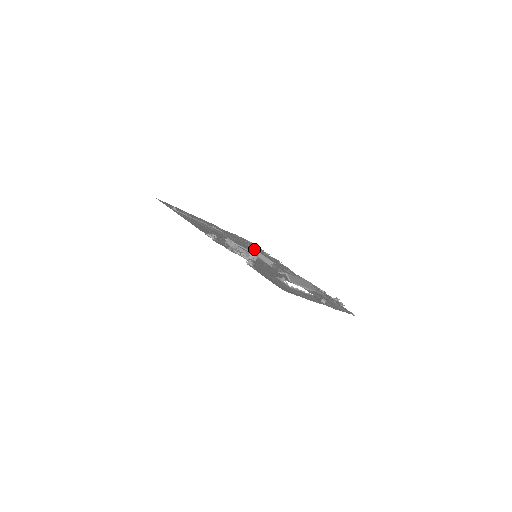
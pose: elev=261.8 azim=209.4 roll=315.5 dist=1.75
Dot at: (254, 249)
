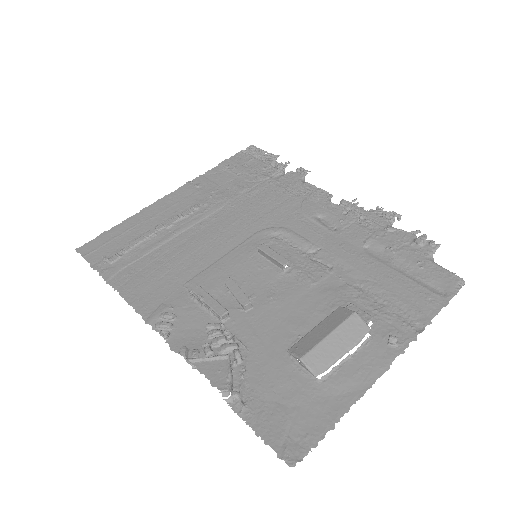
Dot at: (256, 196)
